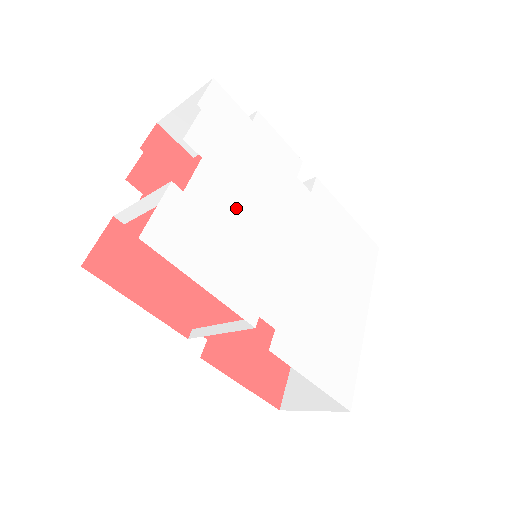
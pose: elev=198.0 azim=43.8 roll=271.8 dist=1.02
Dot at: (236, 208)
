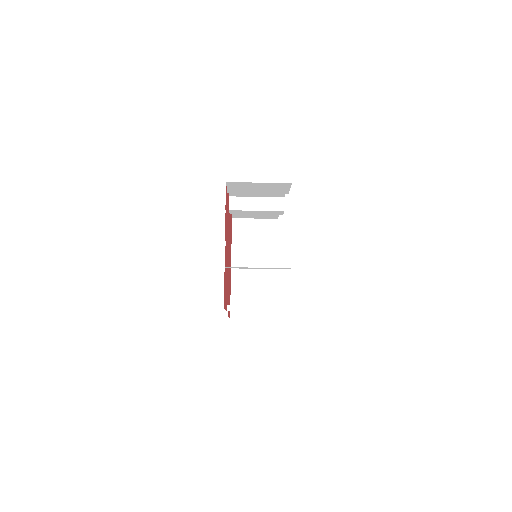
Dot at: occluded
